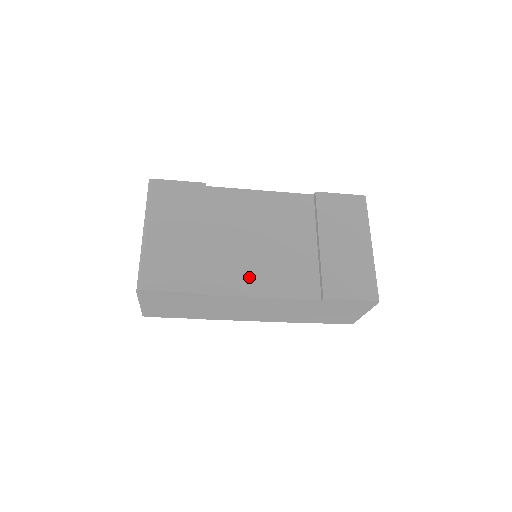
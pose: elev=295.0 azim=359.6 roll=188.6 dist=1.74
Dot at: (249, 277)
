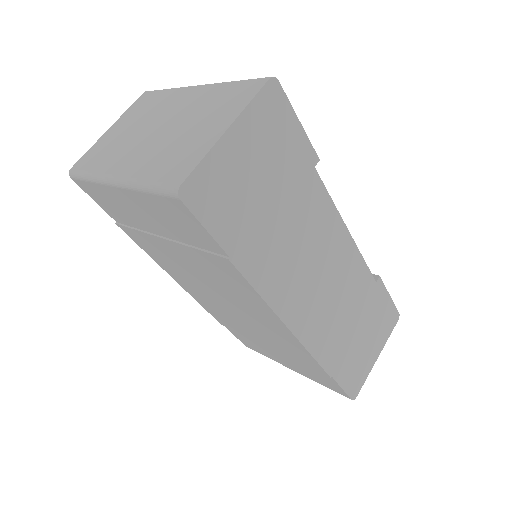
Dot at: occluded
